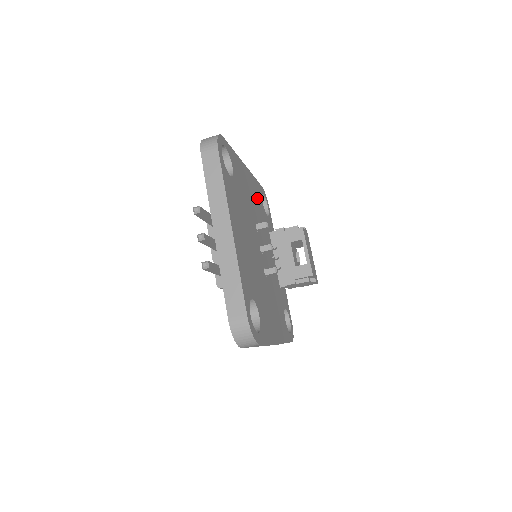
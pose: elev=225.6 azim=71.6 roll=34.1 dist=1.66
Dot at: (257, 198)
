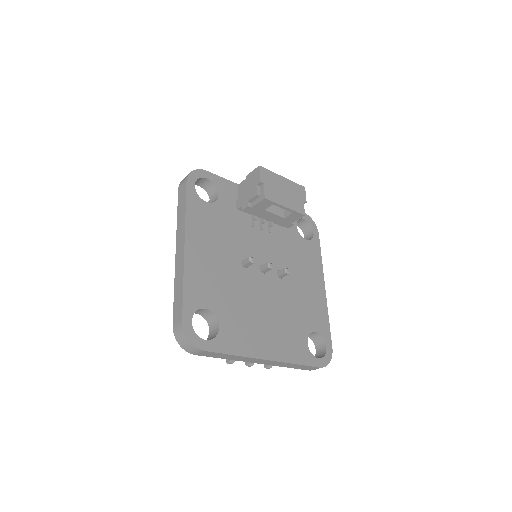
Dot at: (210, 225)
